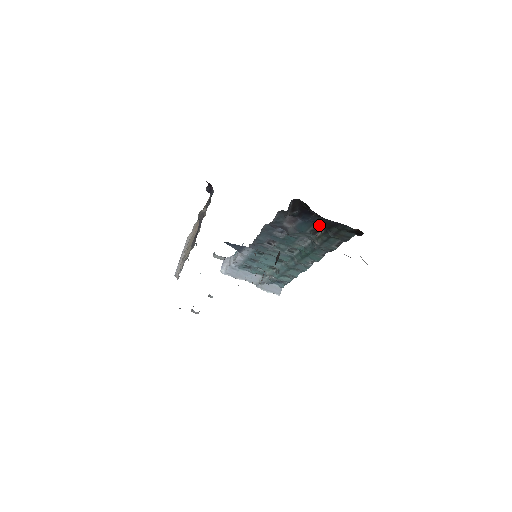
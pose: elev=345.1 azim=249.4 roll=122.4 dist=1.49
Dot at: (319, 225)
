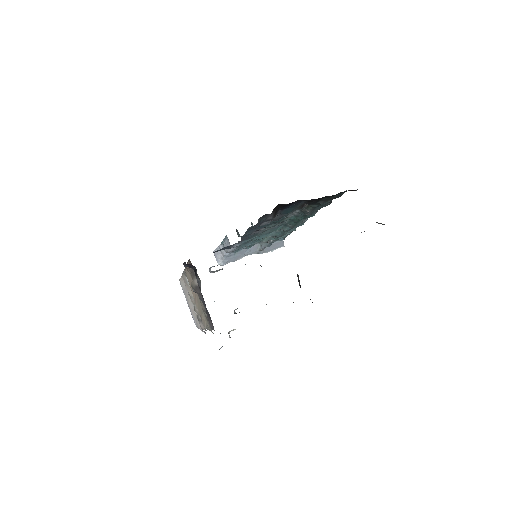
Dot at: (305, 202)
